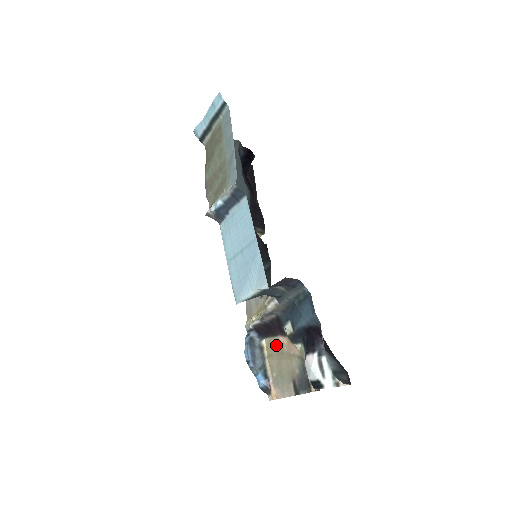
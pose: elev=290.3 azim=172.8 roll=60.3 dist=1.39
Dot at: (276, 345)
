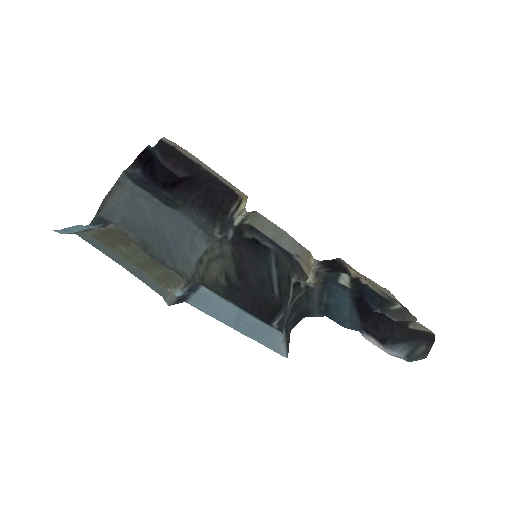
Dot at: occluded
